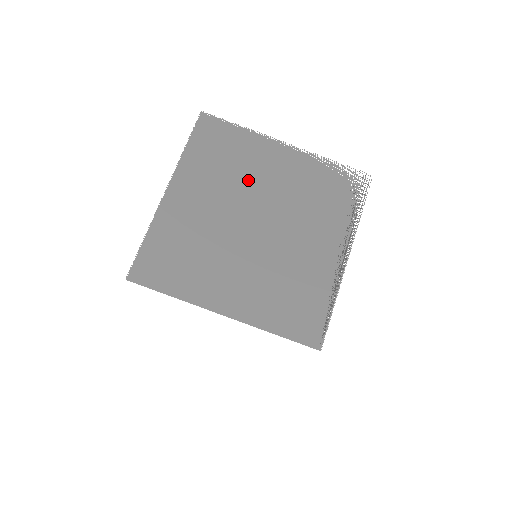
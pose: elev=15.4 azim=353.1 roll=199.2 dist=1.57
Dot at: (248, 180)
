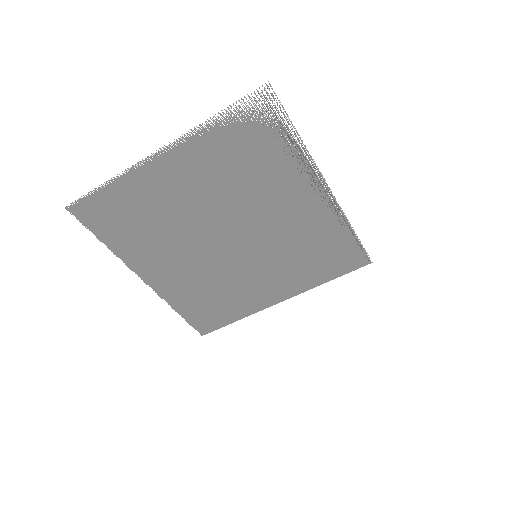
Dot at: (177, 217)
